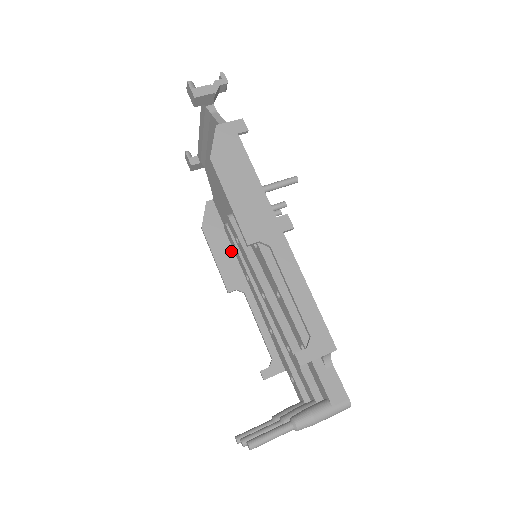
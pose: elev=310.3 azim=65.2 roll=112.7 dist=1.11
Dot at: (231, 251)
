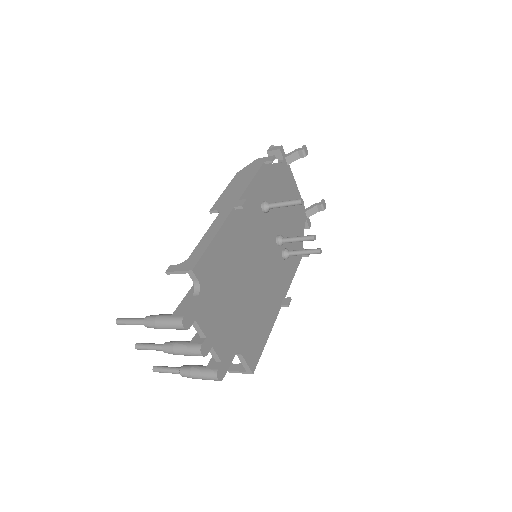
Dot at: occluded
